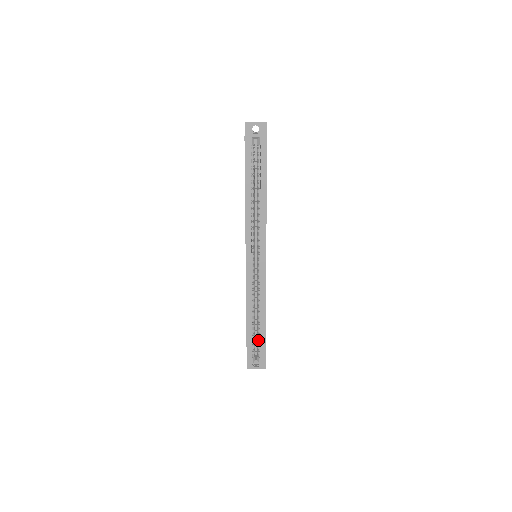
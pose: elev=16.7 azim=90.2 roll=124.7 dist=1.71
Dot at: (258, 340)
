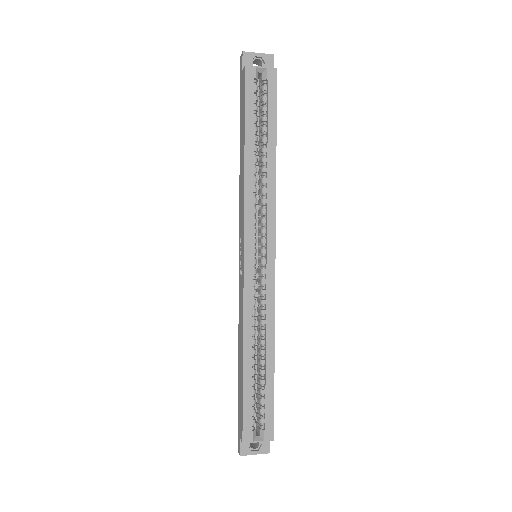
Dot at: (261, 398)
